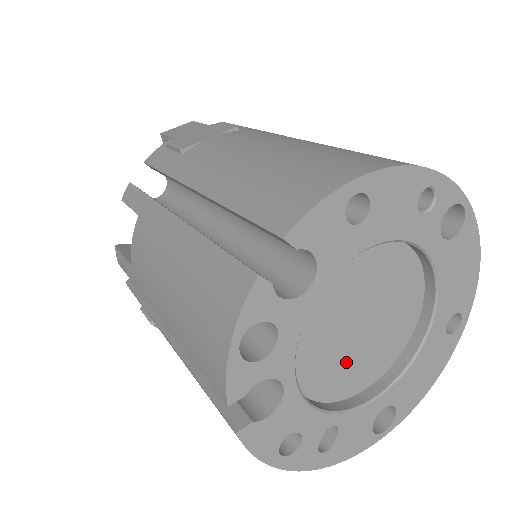
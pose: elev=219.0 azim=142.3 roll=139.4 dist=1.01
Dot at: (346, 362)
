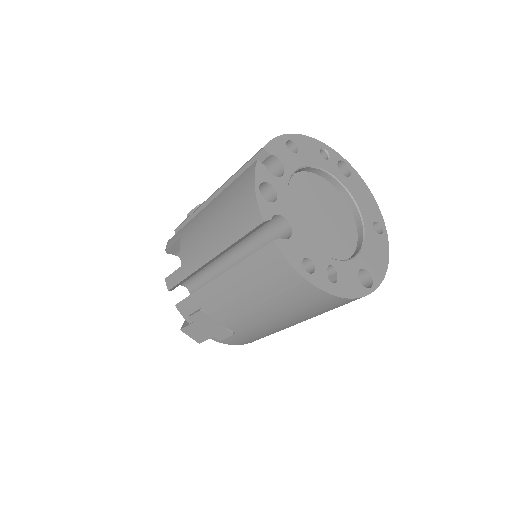
Dot at: (323, 237)
